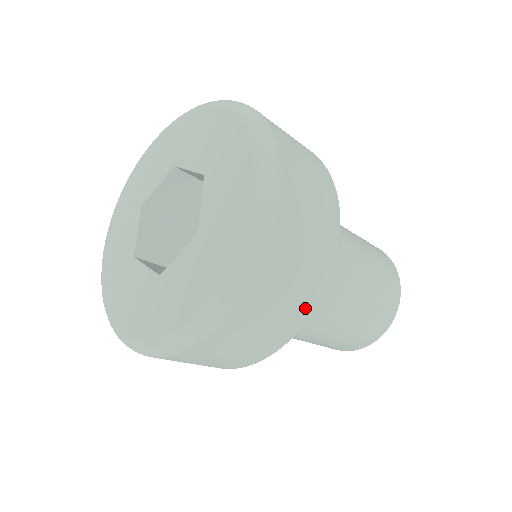
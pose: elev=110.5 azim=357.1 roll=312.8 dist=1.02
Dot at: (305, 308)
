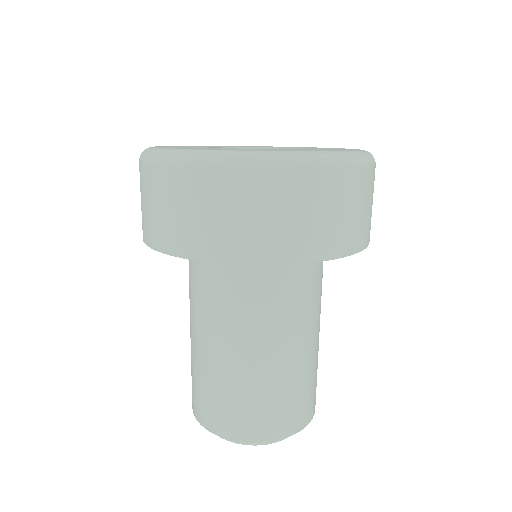
Dot at: occluded
